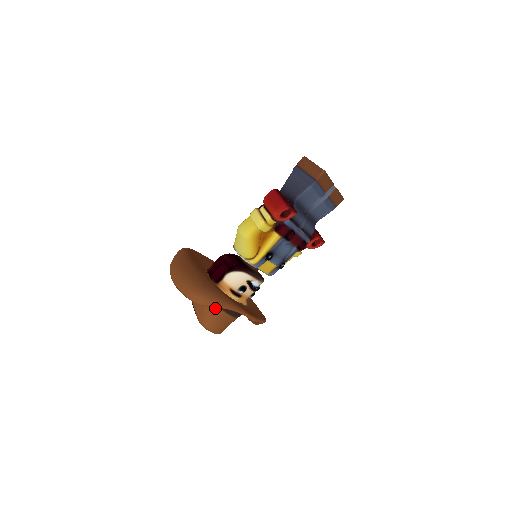
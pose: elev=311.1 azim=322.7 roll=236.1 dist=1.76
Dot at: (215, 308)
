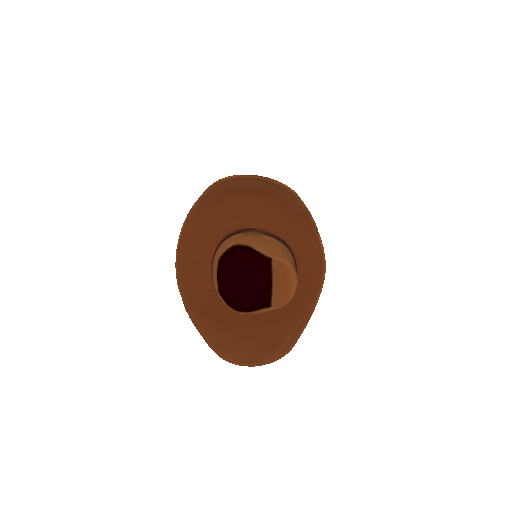
Dot at: (281, 244)
